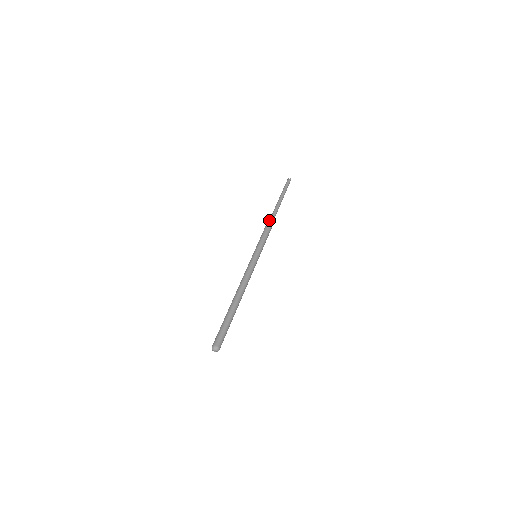
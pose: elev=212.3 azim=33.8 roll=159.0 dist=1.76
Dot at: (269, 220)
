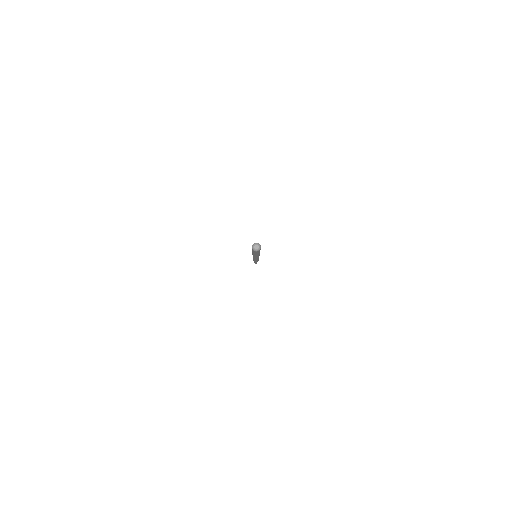
Dot at: occluded
